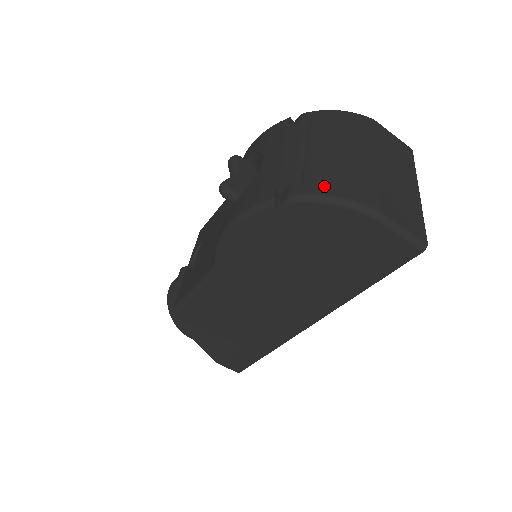
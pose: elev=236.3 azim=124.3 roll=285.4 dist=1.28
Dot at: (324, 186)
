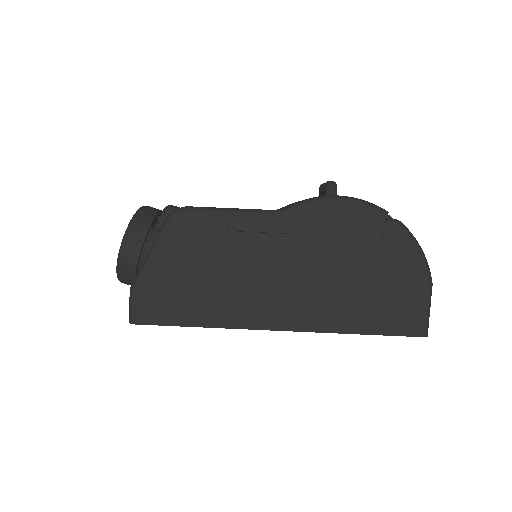
Dot at: occluded
